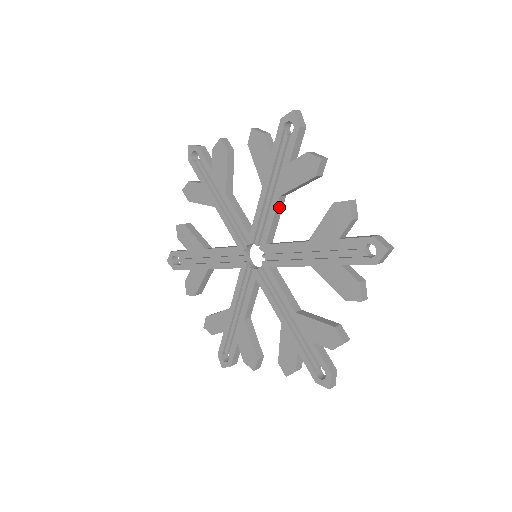
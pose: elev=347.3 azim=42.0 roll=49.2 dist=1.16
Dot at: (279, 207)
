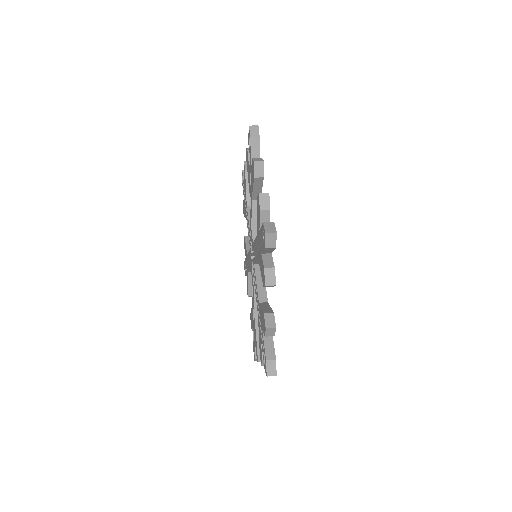
Dot at: (256, 210)
